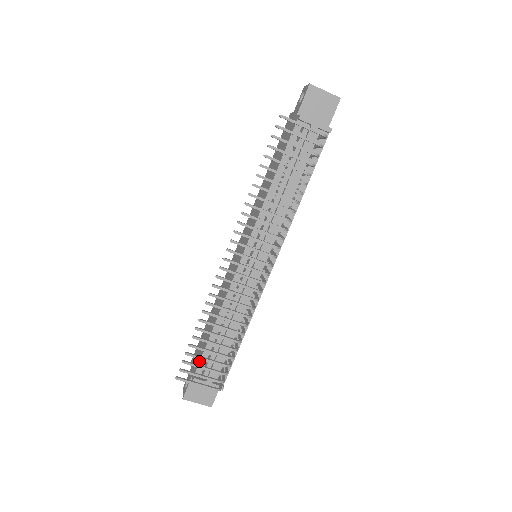
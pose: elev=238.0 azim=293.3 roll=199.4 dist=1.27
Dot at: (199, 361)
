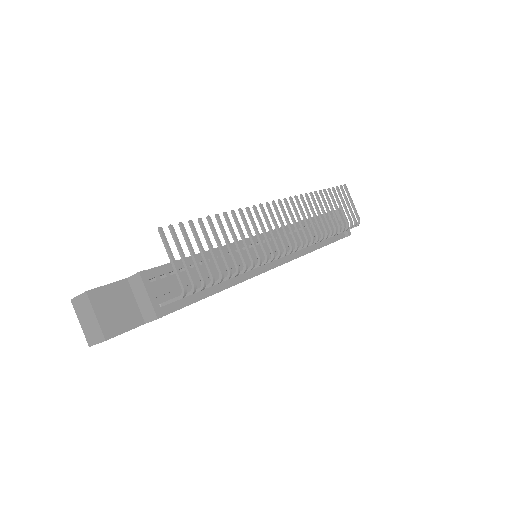
Dot at: occluded
